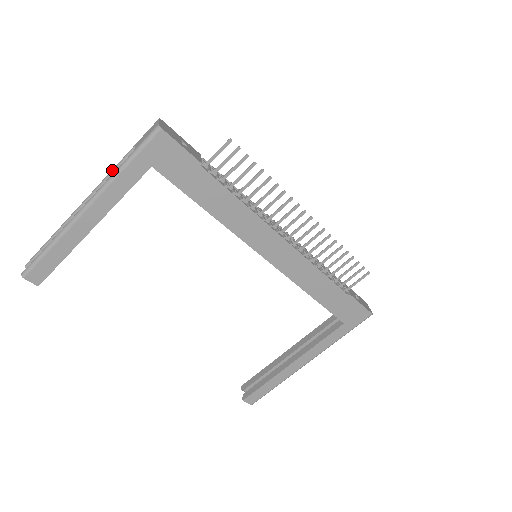
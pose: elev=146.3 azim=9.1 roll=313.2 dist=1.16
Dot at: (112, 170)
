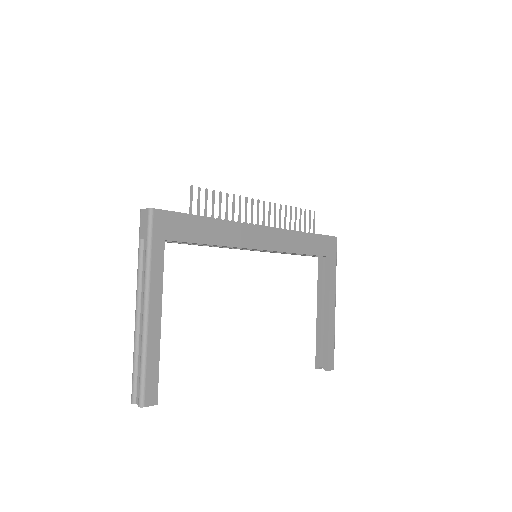
Dot at: (138, 270)
